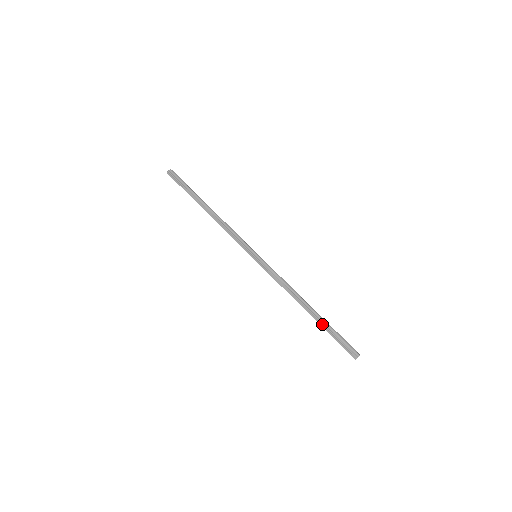
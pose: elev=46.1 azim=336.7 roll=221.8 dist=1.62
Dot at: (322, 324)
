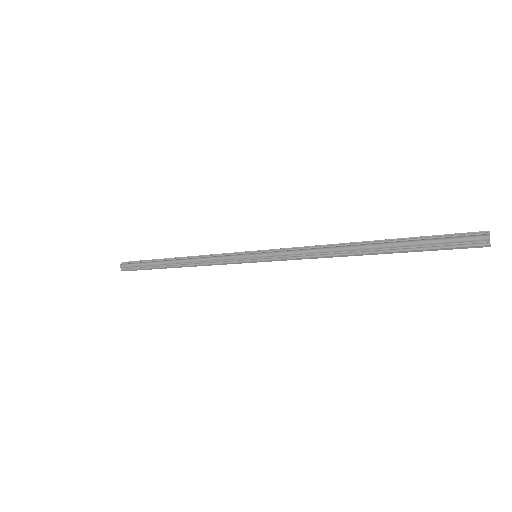
Dot at: (398, 251)
